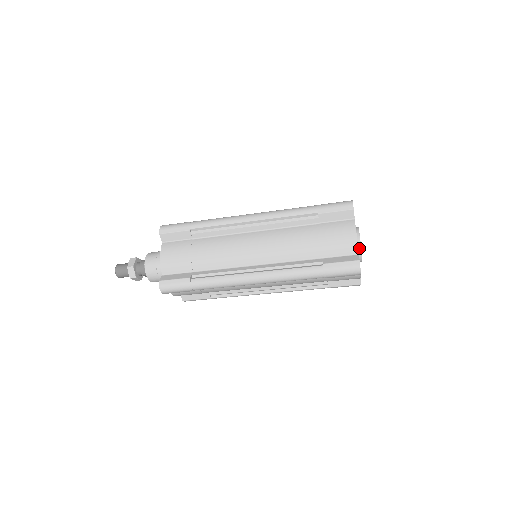
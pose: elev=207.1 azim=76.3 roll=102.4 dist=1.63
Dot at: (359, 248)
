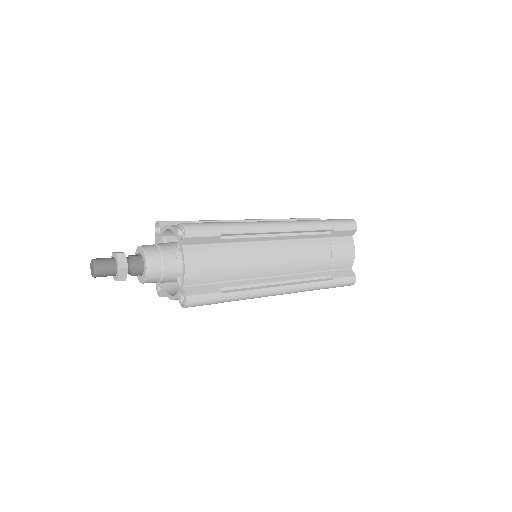
Dot at: occluded
